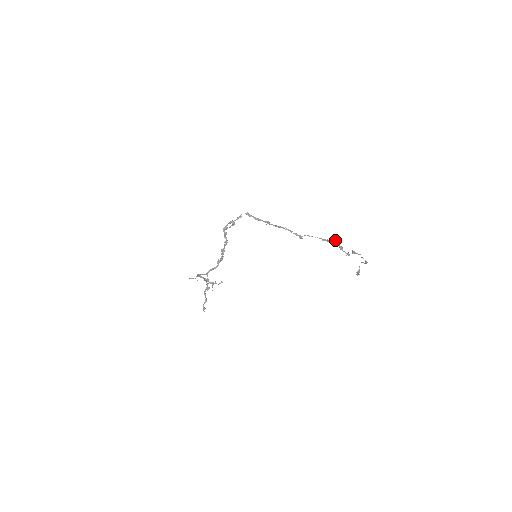
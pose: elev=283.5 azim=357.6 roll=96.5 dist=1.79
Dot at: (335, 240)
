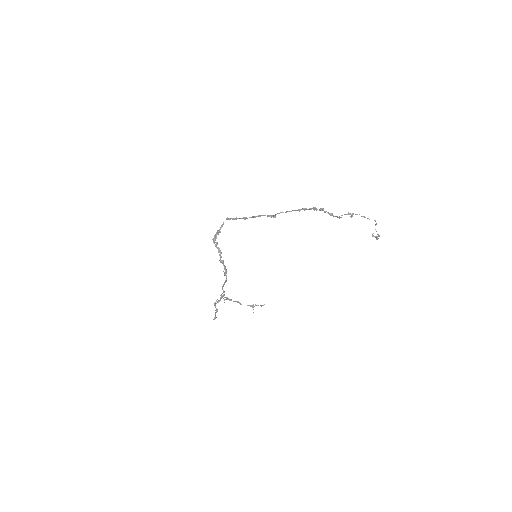
Dot at: (313, 207)
